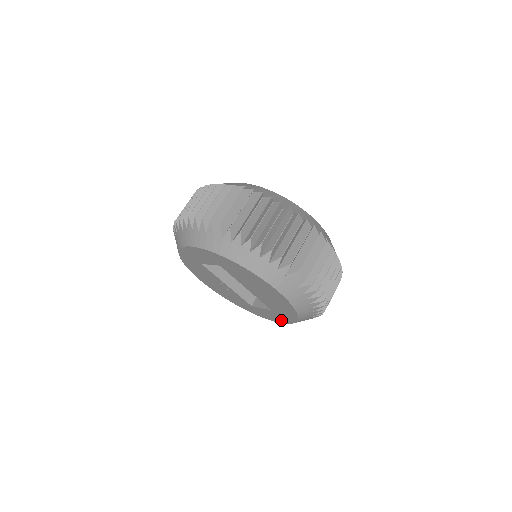
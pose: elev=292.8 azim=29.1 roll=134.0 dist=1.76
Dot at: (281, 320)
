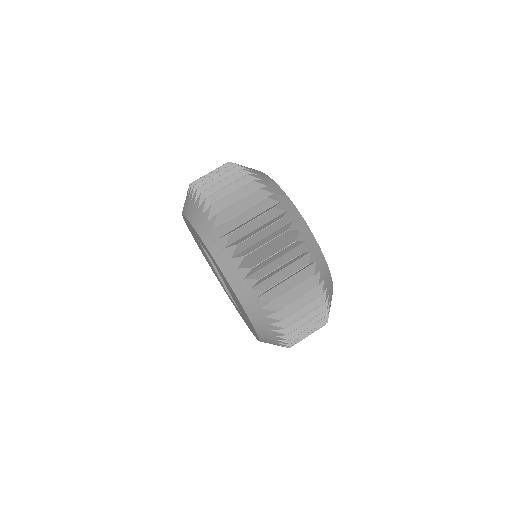
Dot at: occluded
